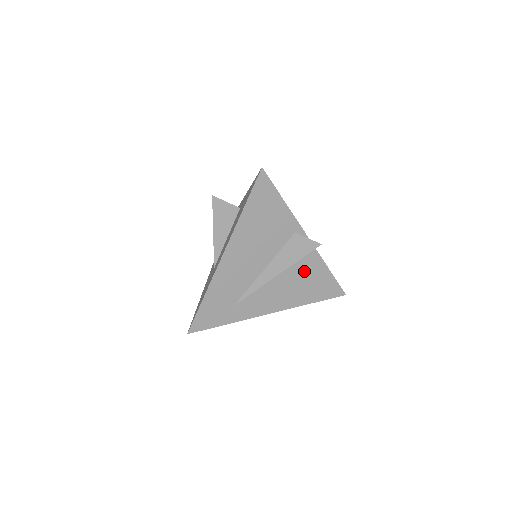
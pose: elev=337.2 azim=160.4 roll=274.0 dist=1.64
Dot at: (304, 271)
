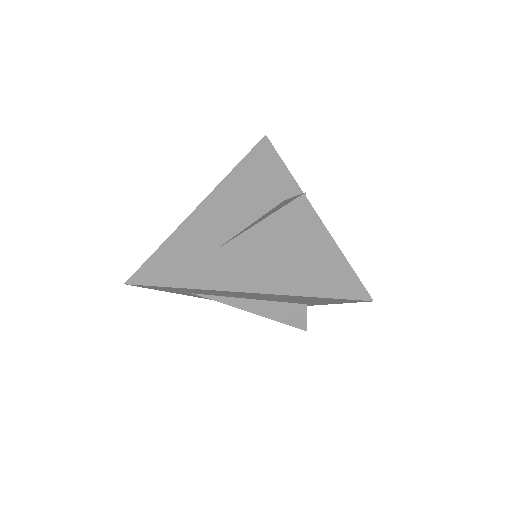
Dot at: occluded
